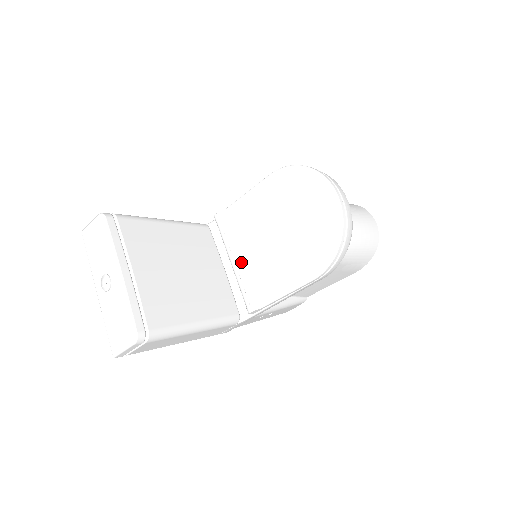
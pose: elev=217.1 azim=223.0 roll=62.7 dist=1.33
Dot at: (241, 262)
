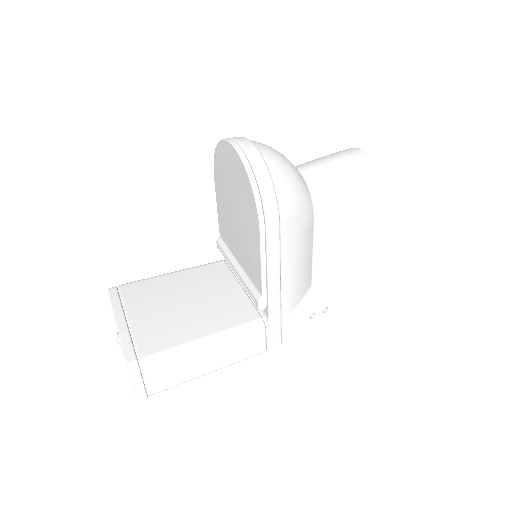
Dot at: (239, 268)
